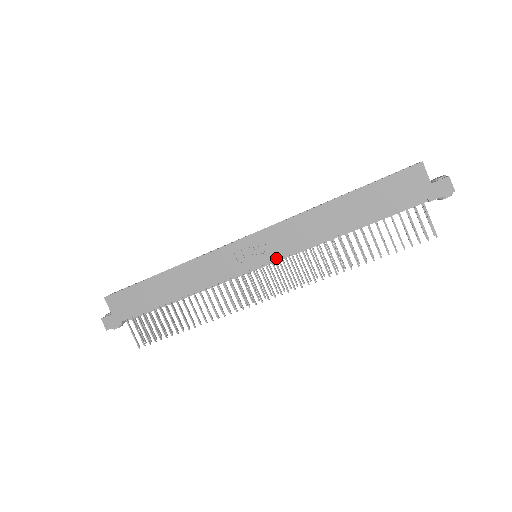
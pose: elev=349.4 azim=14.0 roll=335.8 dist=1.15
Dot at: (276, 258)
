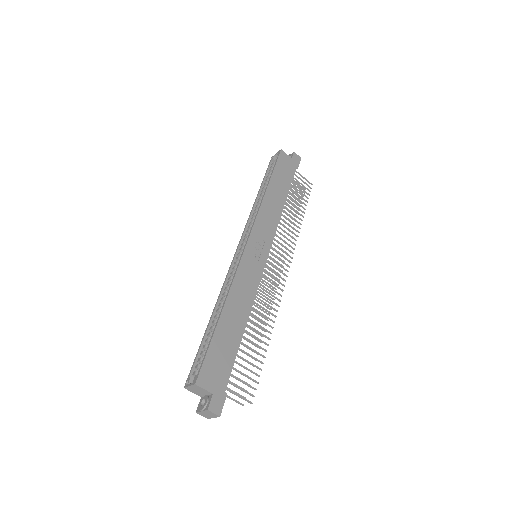
Dot at: (271, 243)
